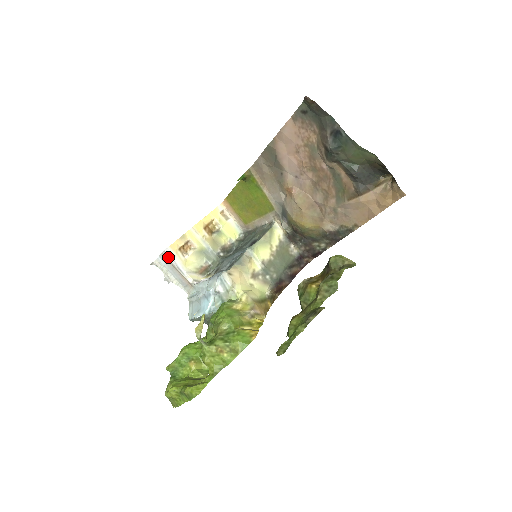
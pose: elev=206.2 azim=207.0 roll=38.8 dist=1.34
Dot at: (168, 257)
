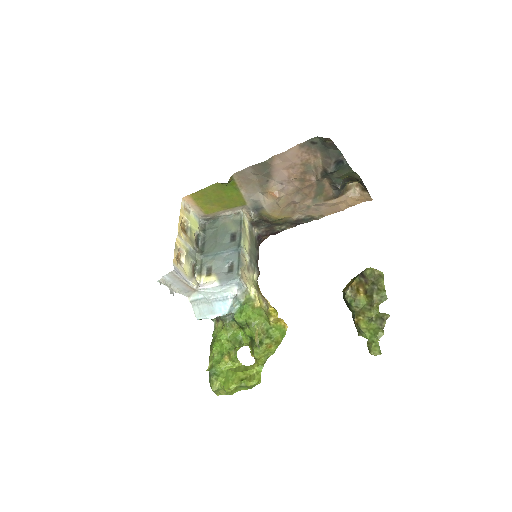
Dot at: (177, 274)
